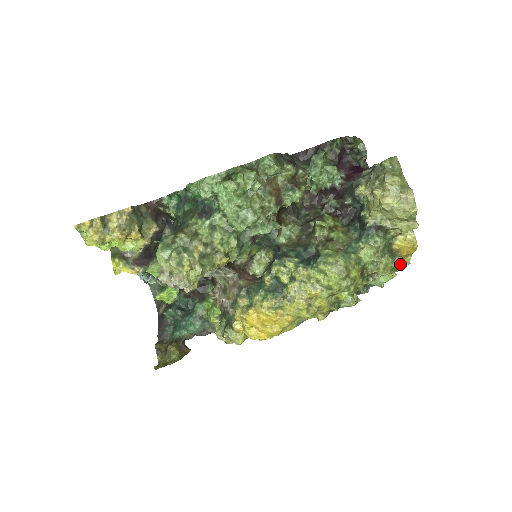
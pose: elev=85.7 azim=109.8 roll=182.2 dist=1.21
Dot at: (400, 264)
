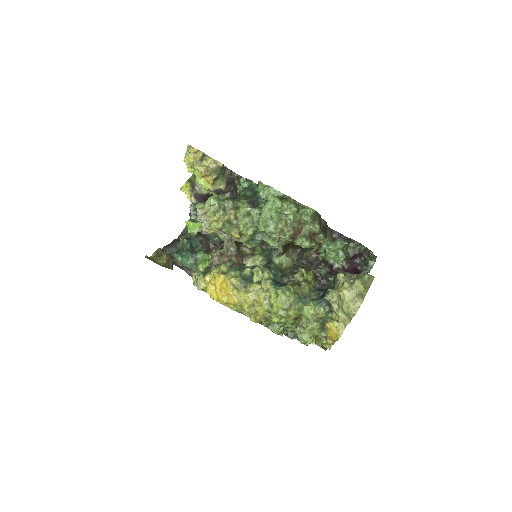
Dot at: (323, 341)
